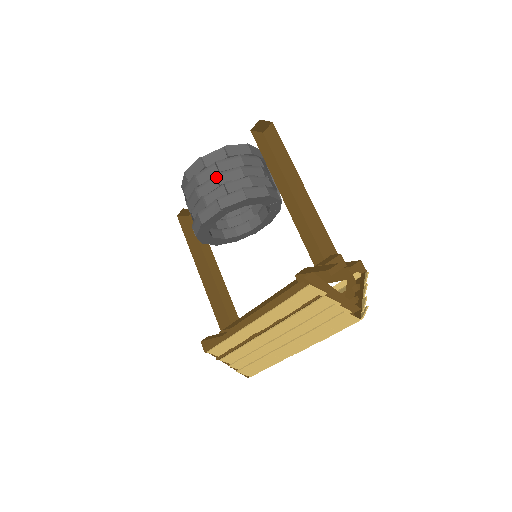
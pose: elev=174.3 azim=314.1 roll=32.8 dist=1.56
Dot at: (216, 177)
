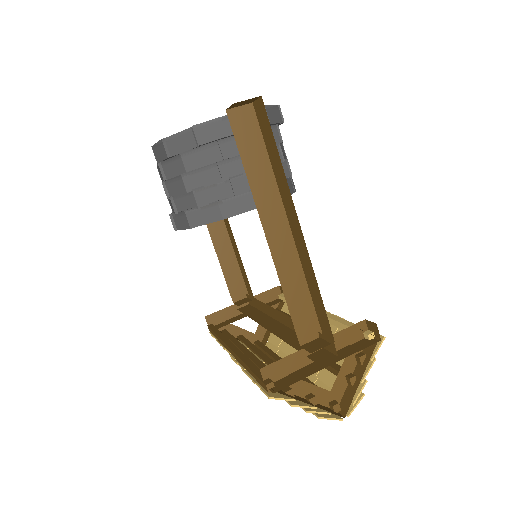
Dot at: (182, 179)
